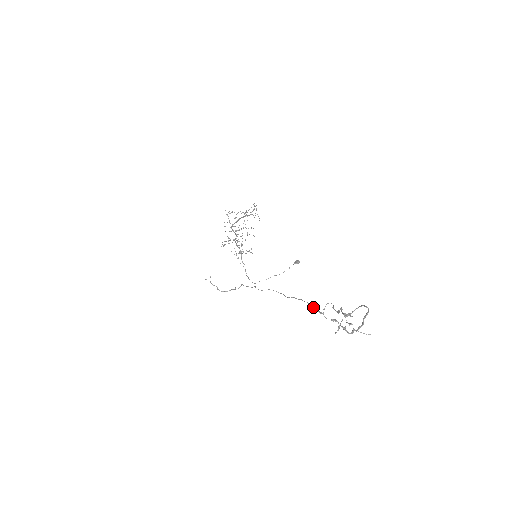
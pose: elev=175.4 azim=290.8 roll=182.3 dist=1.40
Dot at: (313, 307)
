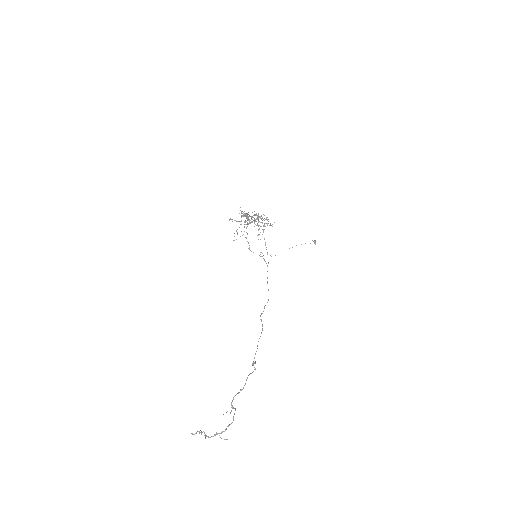
Dot at: occluded
